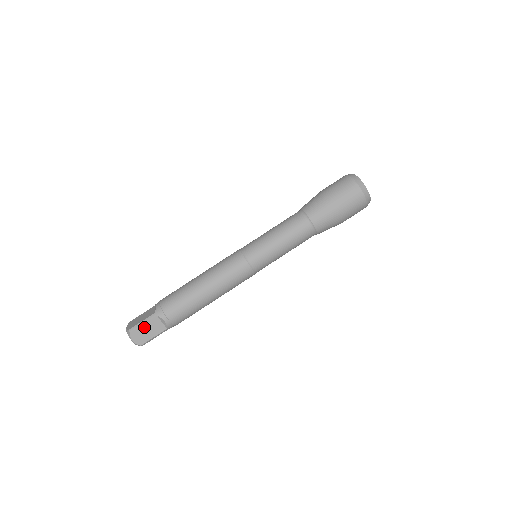
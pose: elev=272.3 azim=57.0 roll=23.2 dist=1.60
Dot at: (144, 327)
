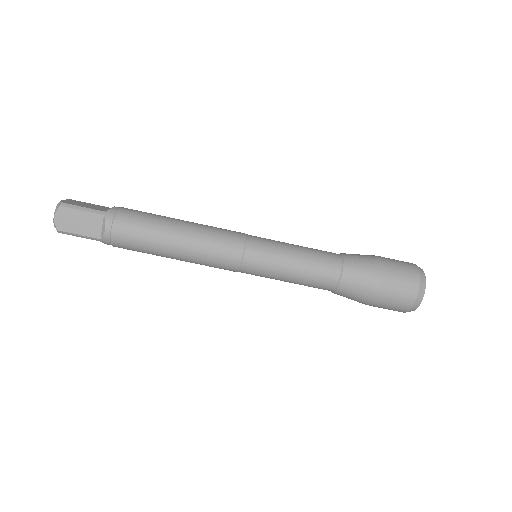
Dot at: (80, 214)
